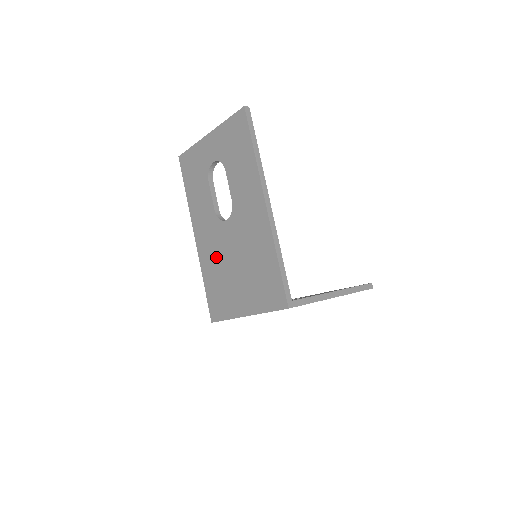
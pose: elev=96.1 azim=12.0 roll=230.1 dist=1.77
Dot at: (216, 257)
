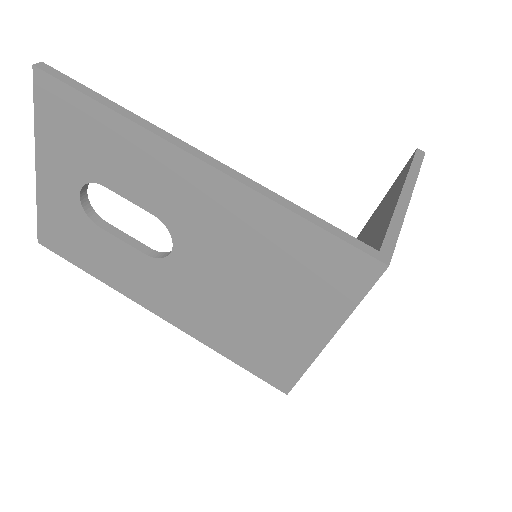
Dot at: (209, 310)
